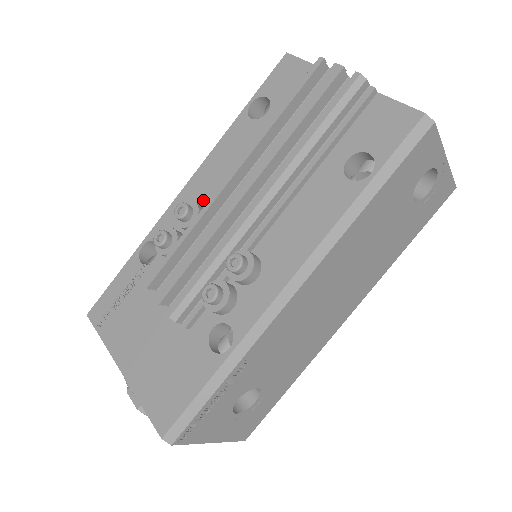
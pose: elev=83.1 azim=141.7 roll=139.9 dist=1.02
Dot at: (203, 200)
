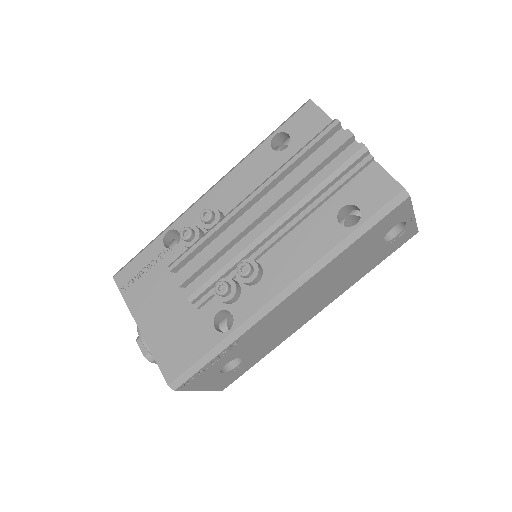
Dot at: (223, 207)
